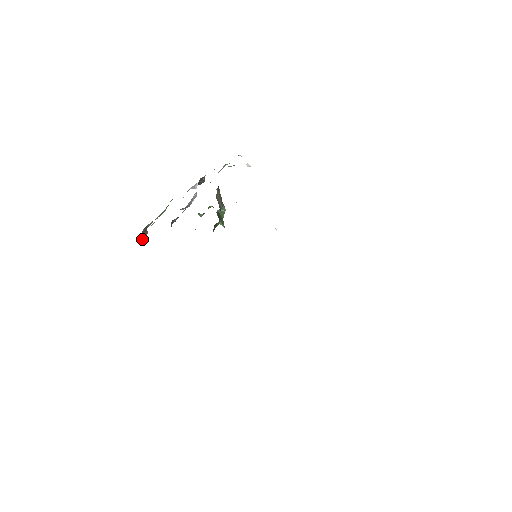
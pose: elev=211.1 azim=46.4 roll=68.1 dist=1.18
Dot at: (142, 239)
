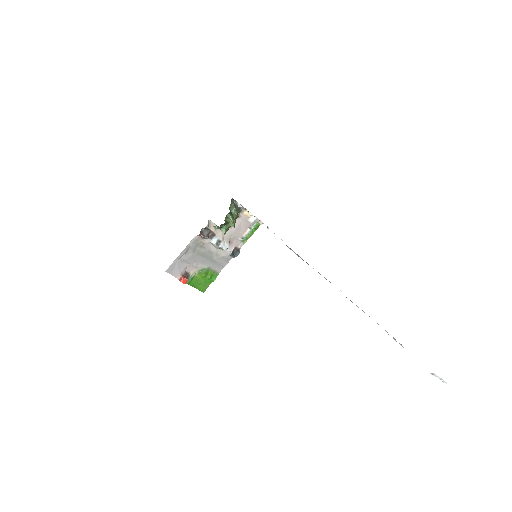
Dot at: (182, 280)
